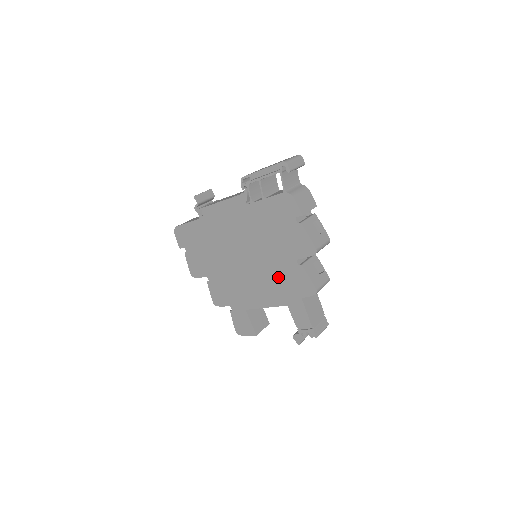
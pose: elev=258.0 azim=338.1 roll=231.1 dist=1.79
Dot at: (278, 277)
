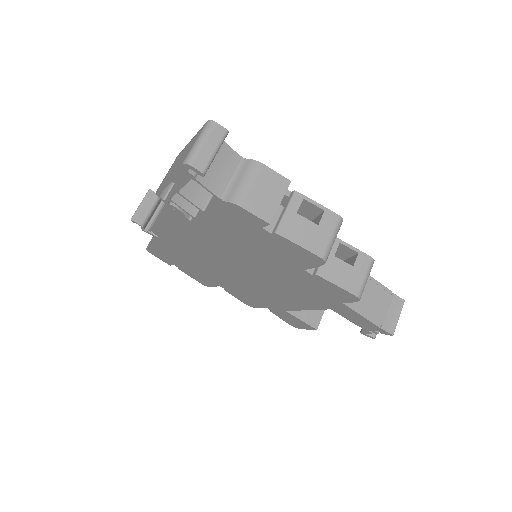
Dot at: (296, 286)
